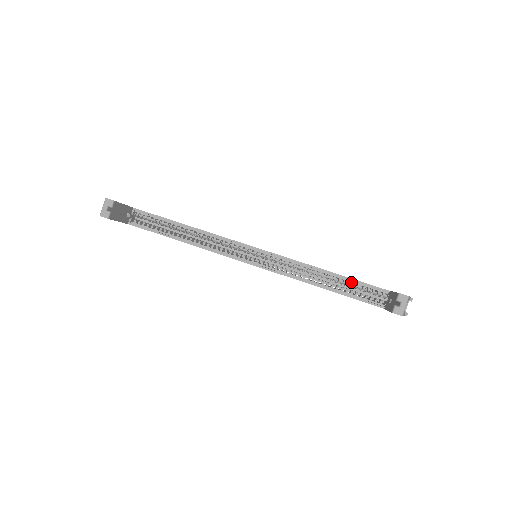
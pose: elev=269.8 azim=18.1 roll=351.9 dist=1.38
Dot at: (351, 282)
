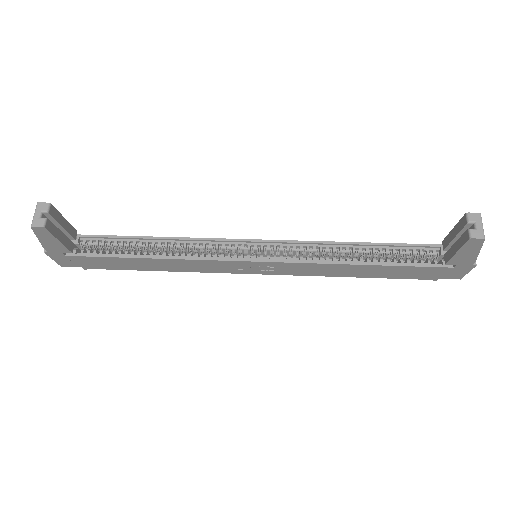
Dot at: occluded
